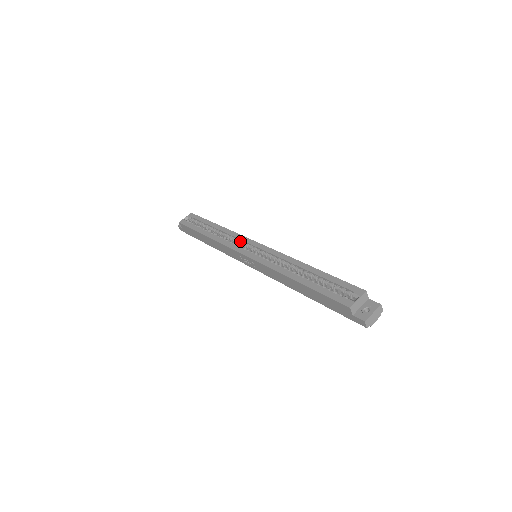
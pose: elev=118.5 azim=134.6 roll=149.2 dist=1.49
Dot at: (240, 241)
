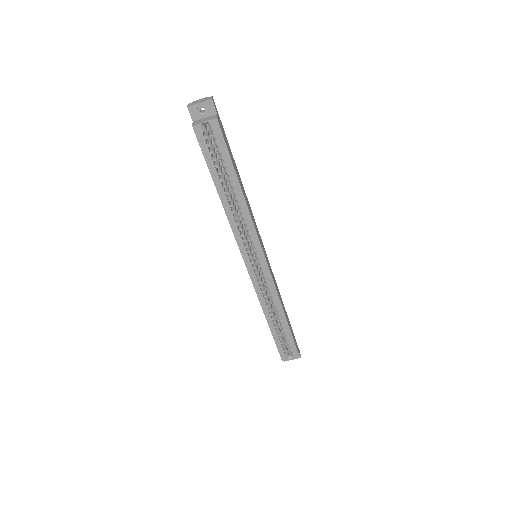
Dot at: (251, 240)
